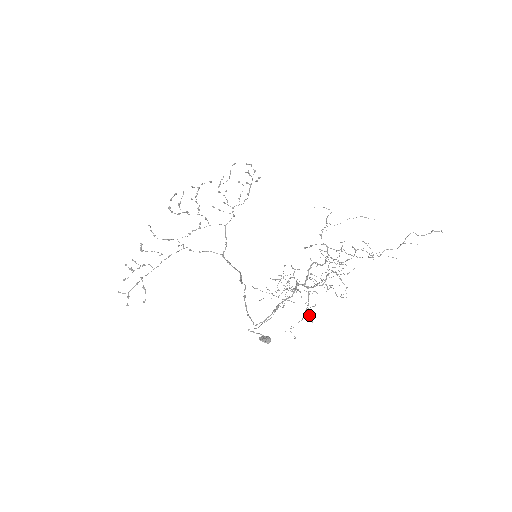
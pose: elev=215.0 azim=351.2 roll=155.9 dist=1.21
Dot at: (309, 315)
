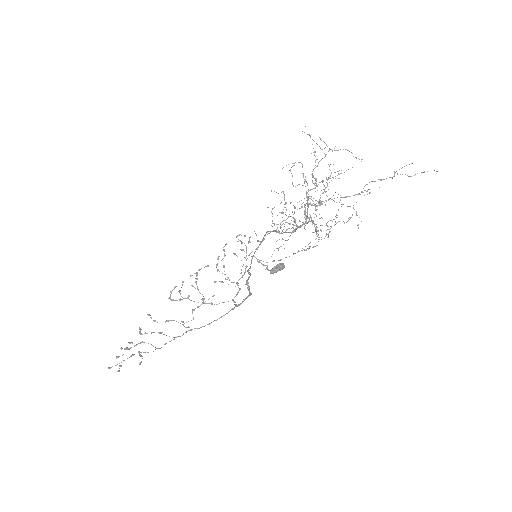
Dot at: occluded
